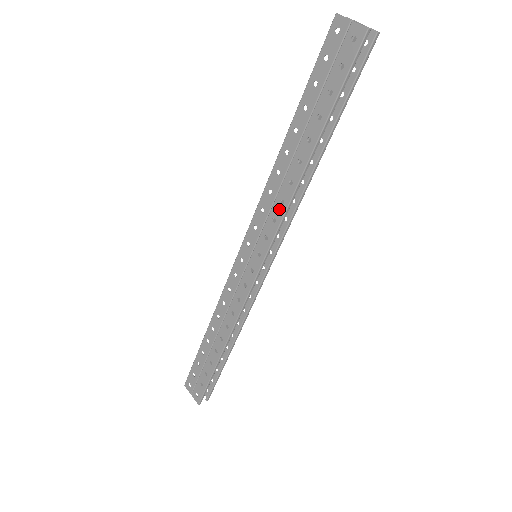
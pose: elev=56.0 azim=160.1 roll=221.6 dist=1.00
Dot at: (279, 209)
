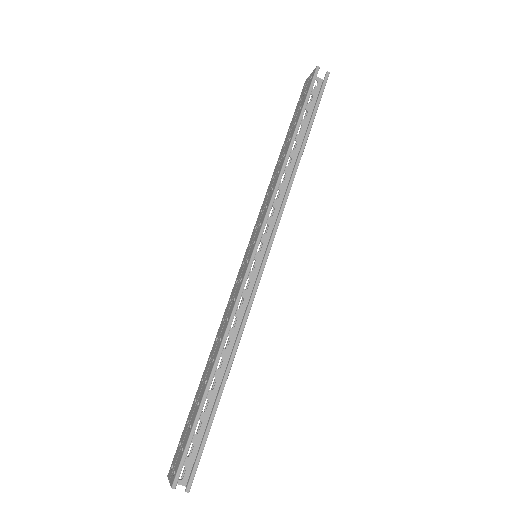
Dot at: (270, 195)
